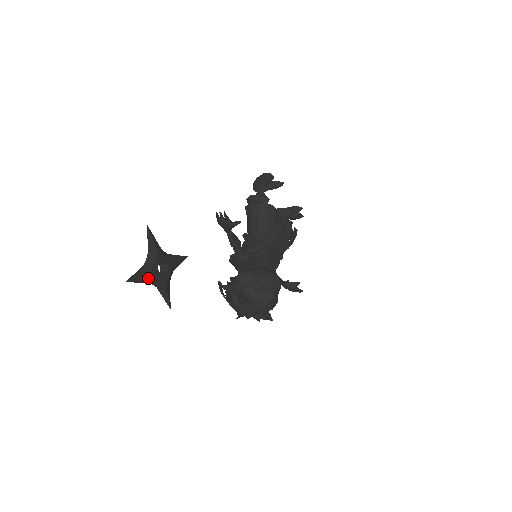
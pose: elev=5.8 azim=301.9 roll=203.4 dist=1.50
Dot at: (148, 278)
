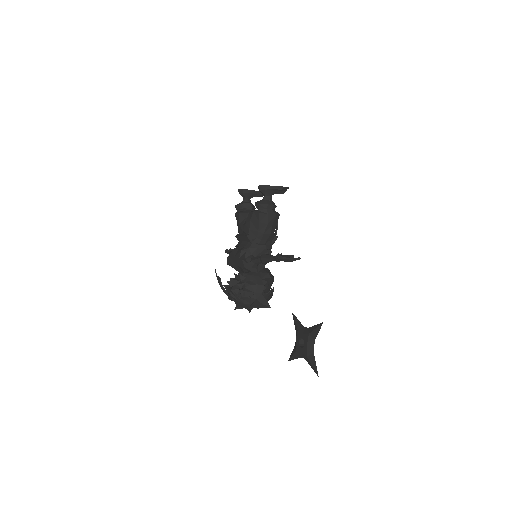
Dot at: (310, 359)
